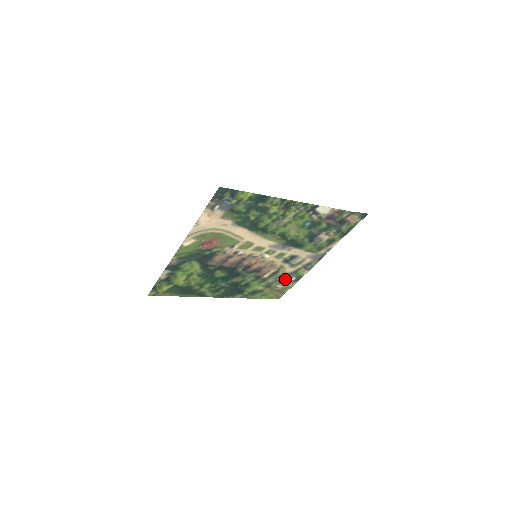
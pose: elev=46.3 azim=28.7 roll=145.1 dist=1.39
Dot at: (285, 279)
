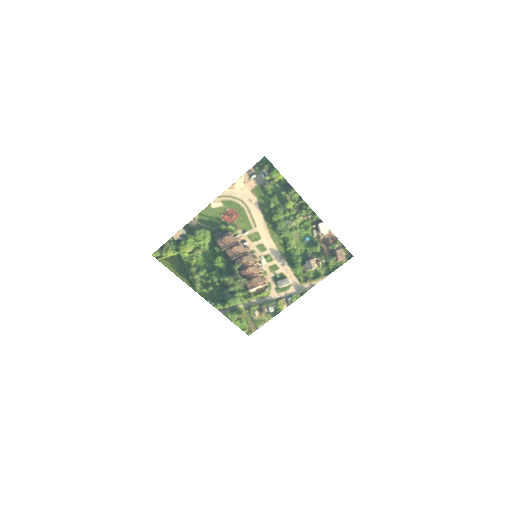
Dot at: (265, 306)
